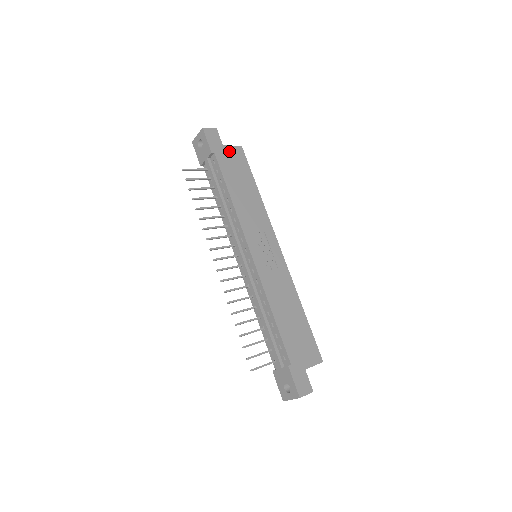
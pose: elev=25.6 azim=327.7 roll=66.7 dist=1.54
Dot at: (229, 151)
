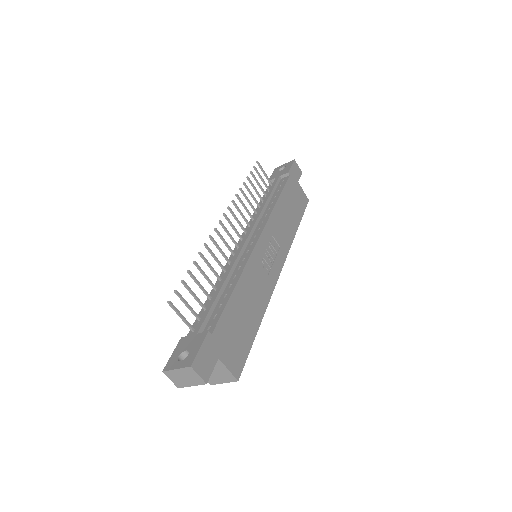
Dot at: (299, 189)
